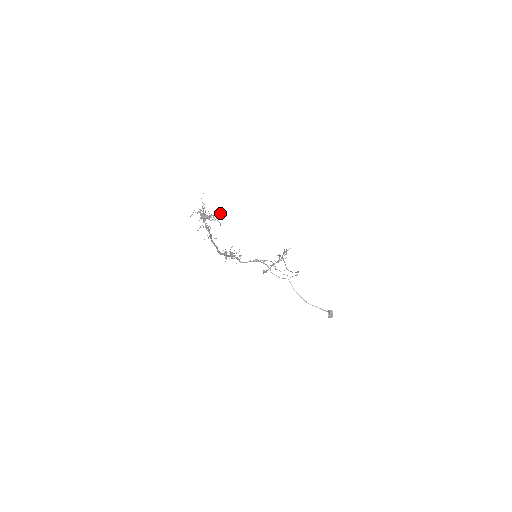
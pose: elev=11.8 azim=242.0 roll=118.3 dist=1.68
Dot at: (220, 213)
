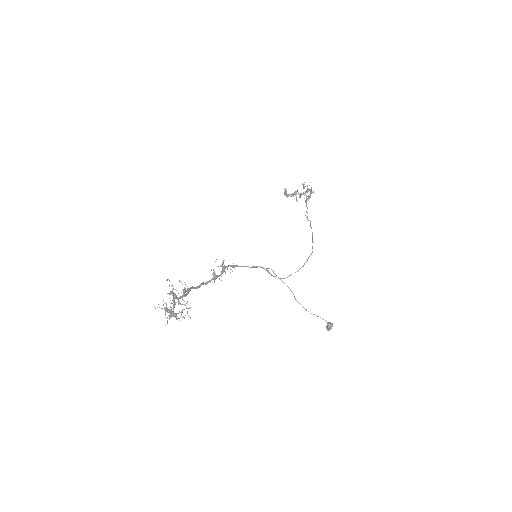
Dot at: occluded
